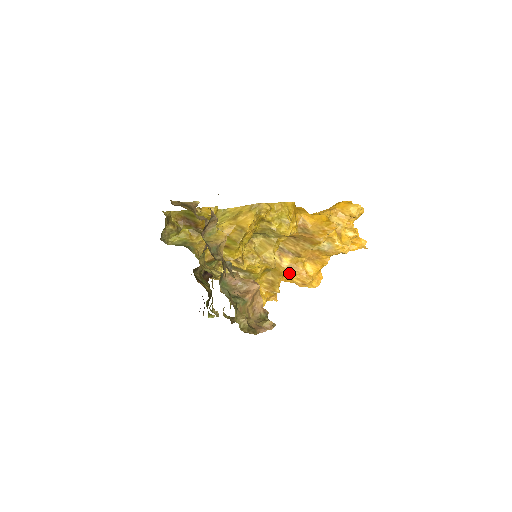
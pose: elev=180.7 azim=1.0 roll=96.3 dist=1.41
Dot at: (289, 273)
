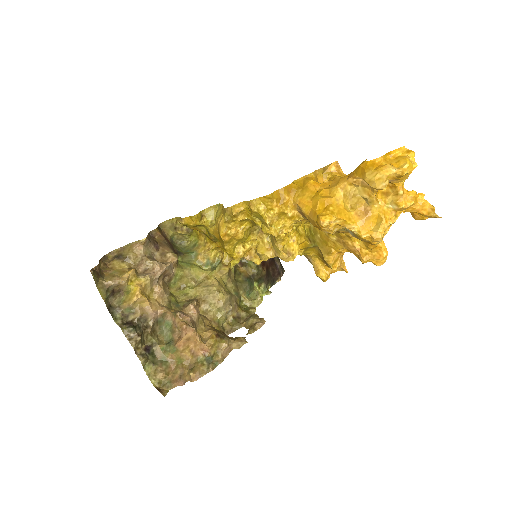
Dot at: (340, 248)
